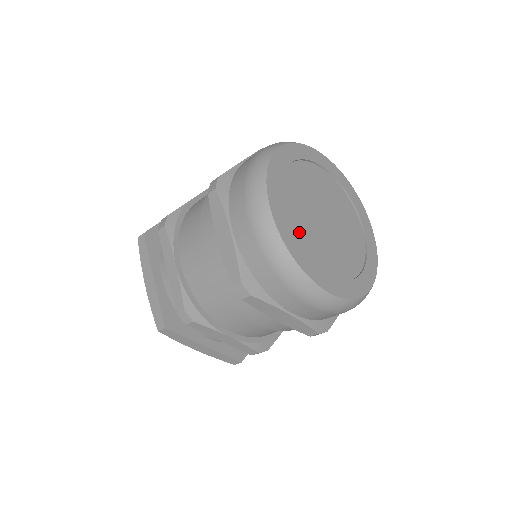
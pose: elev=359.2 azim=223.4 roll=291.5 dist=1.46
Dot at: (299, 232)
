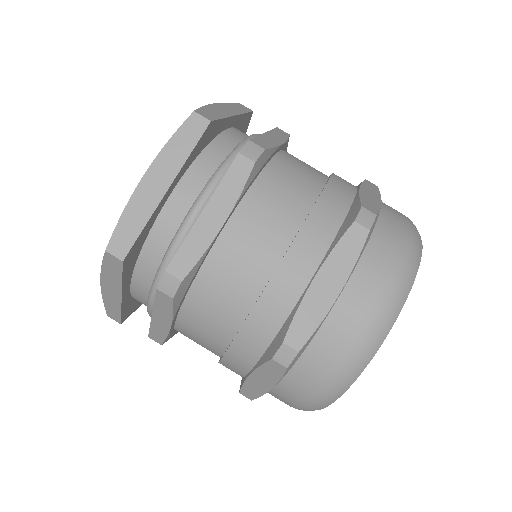
Dot at: occluded
